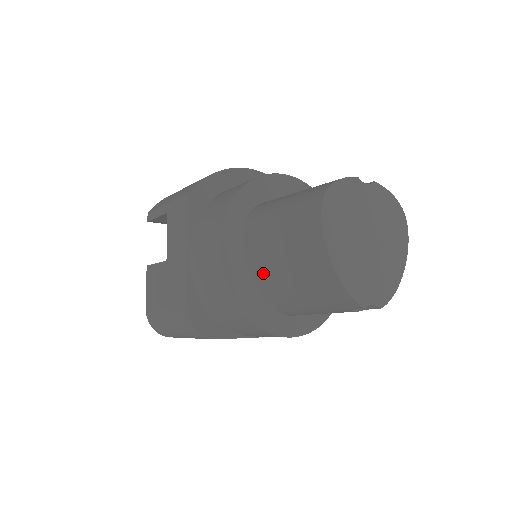
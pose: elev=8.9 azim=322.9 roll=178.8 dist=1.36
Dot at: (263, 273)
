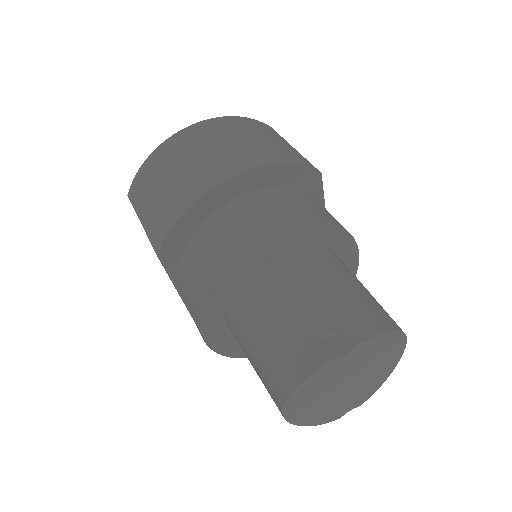
Dot at: occluded
